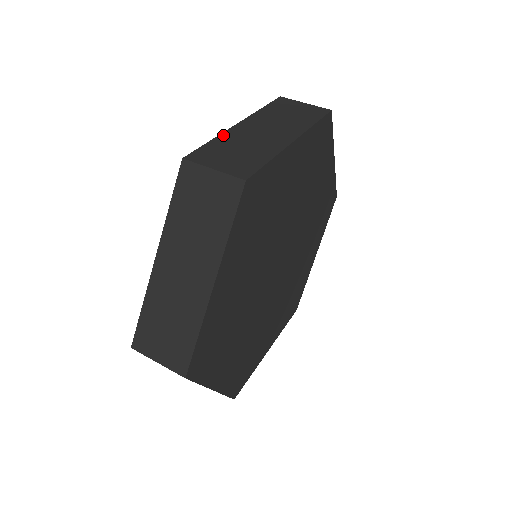
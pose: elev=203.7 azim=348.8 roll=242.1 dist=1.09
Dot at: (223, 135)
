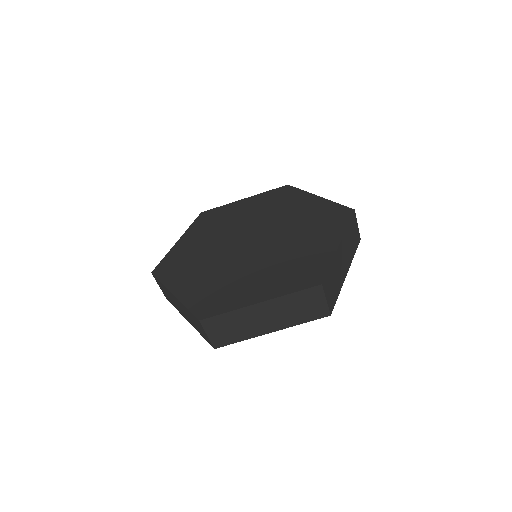
Dot at: (334, 259)
